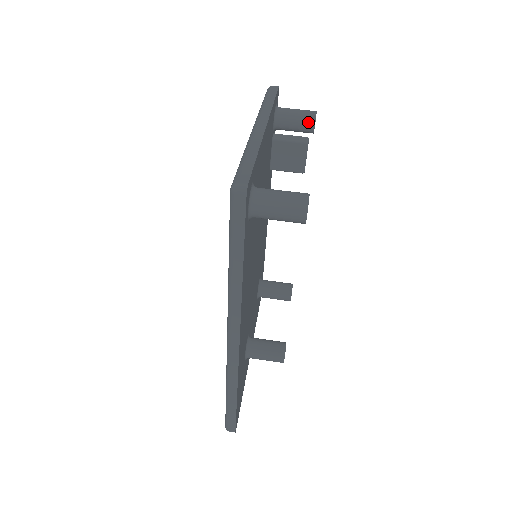
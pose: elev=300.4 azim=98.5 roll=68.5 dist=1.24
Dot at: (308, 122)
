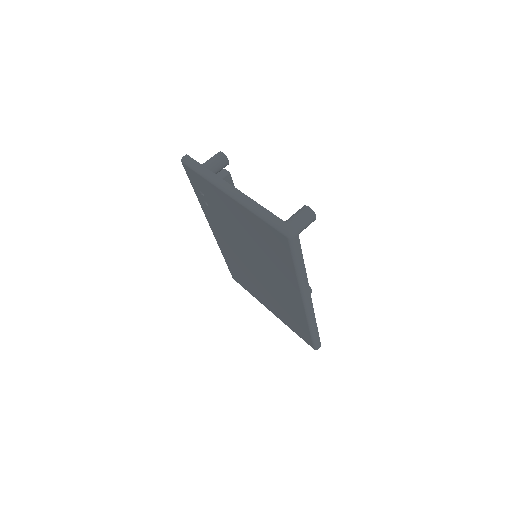
Dot at: (224, 162)
